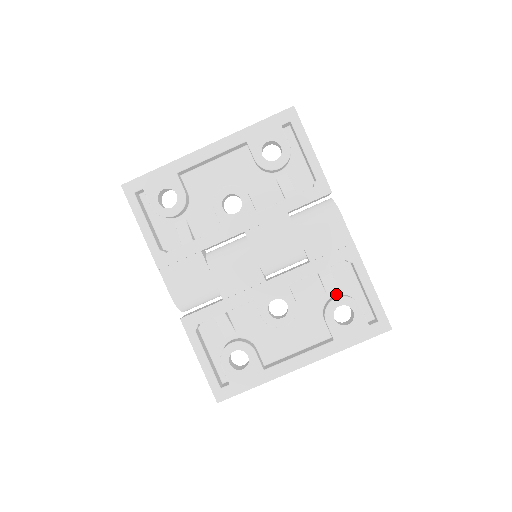
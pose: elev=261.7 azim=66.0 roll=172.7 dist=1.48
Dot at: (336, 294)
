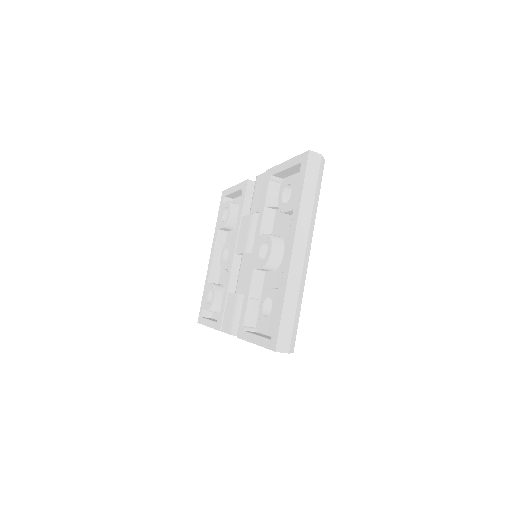
Dot at: occluded
